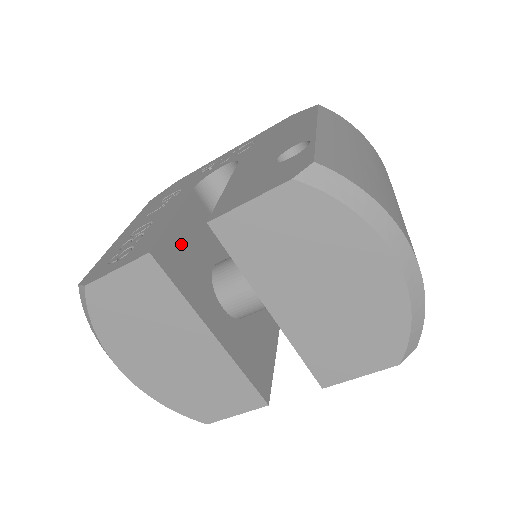
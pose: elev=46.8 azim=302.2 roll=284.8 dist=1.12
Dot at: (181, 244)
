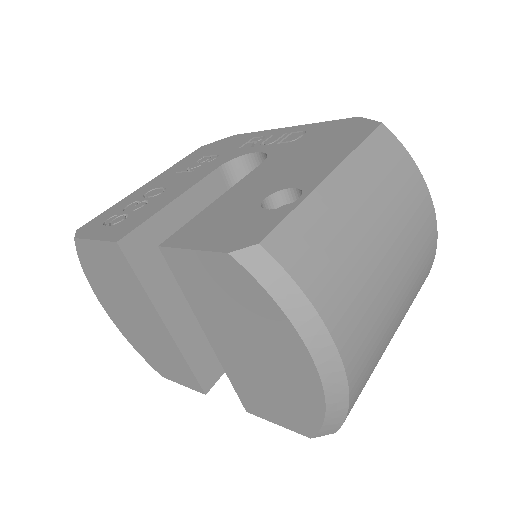
Dot at: (167, 232)
